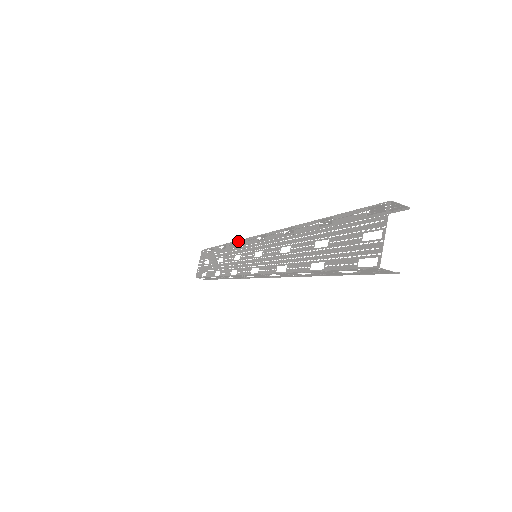
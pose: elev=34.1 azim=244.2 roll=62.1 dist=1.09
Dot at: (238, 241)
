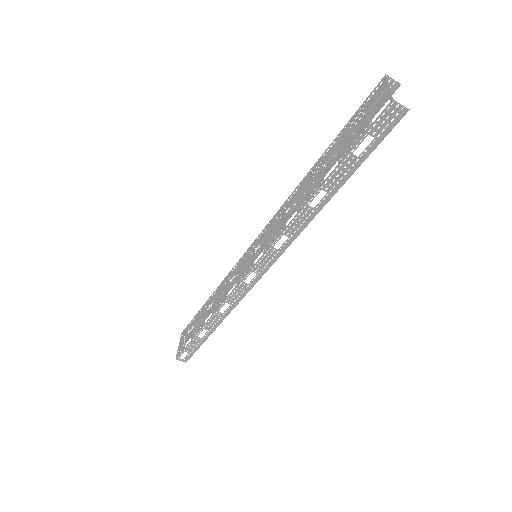
Dot at: occluded
